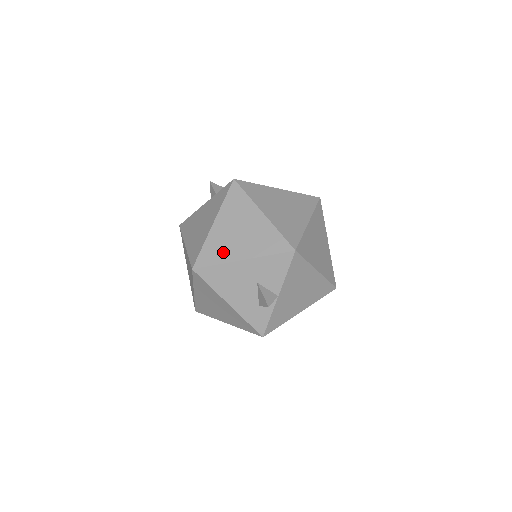
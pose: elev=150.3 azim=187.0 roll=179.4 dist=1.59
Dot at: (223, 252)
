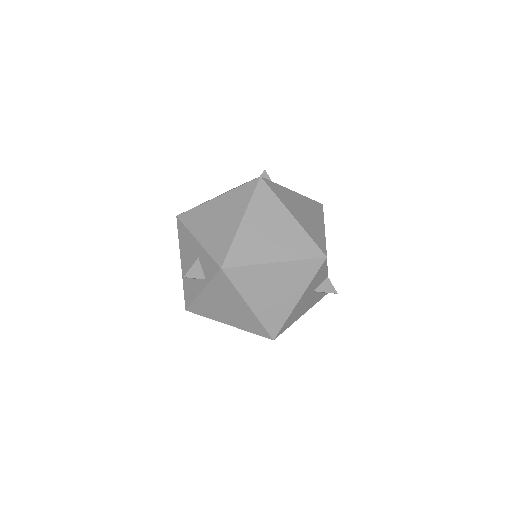
Dot at: (280, 311)
